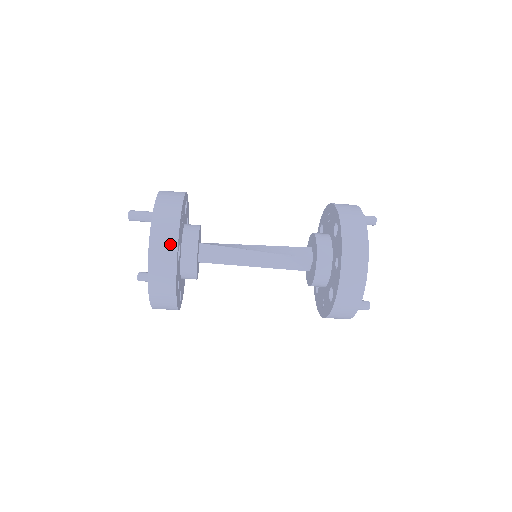
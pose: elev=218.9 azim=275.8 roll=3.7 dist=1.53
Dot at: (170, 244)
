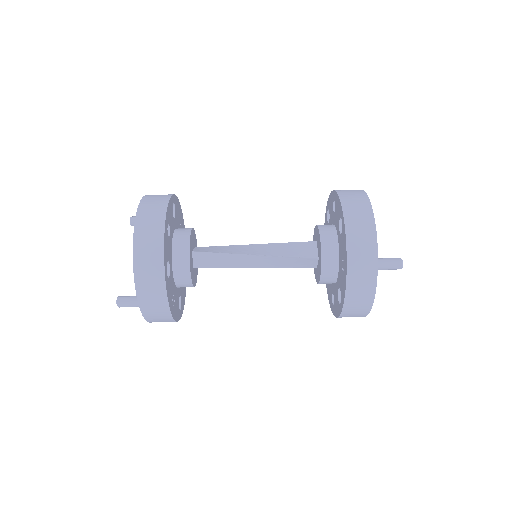
Dot at: occluded
